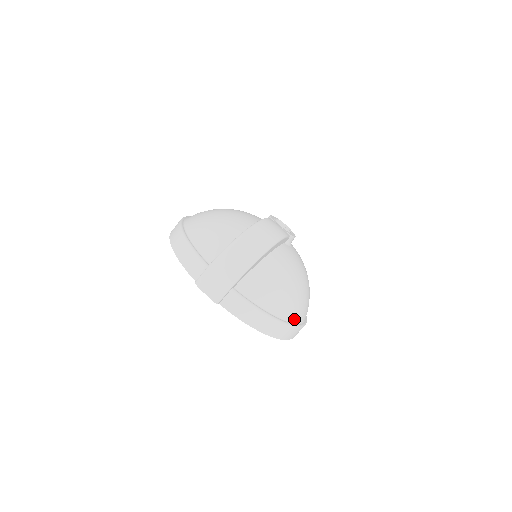
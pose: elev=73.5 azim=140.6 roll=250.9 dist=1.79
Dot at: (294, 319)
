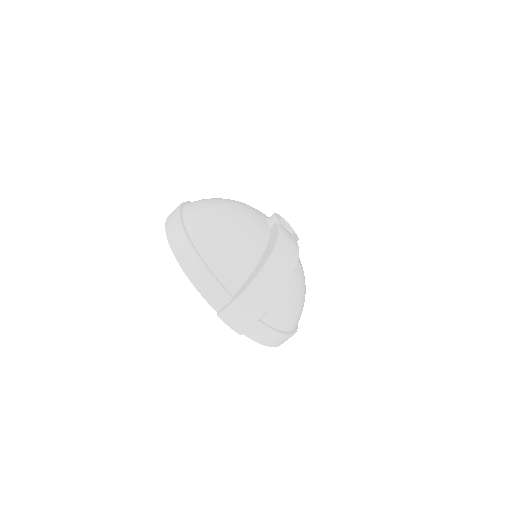
Dot at: occluded
